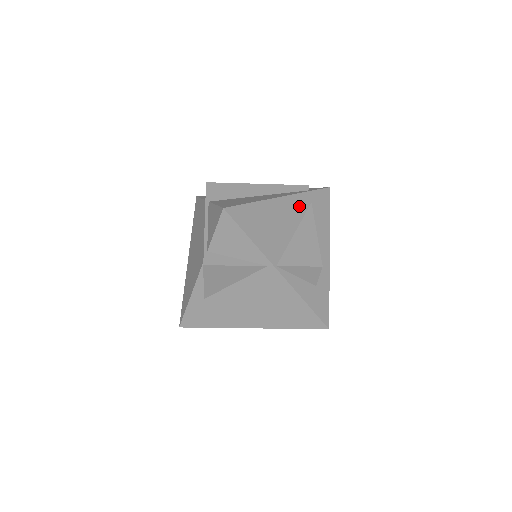
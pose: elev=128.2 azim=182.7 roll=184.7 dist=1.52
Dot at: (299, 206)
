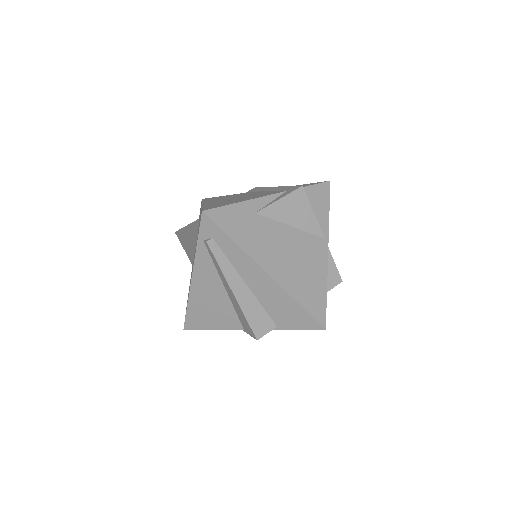
Dot at: occluded
